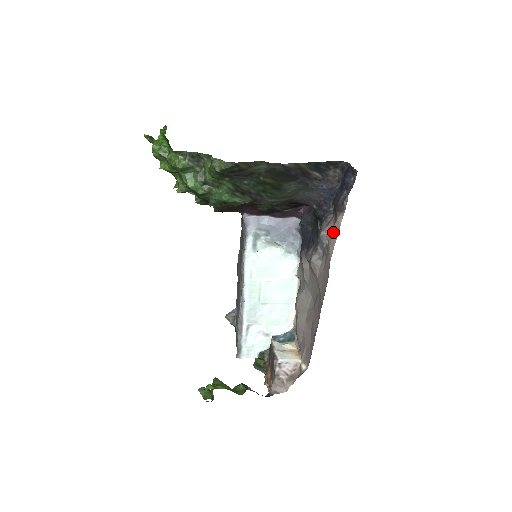
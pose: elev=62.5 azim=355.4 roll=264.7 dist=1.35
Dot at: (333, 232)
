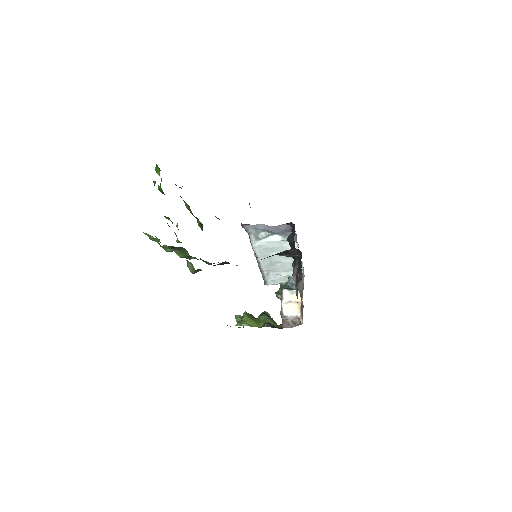
Dot at: occluded
